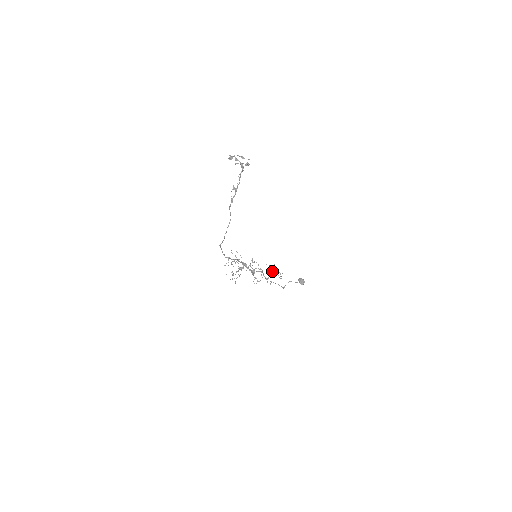
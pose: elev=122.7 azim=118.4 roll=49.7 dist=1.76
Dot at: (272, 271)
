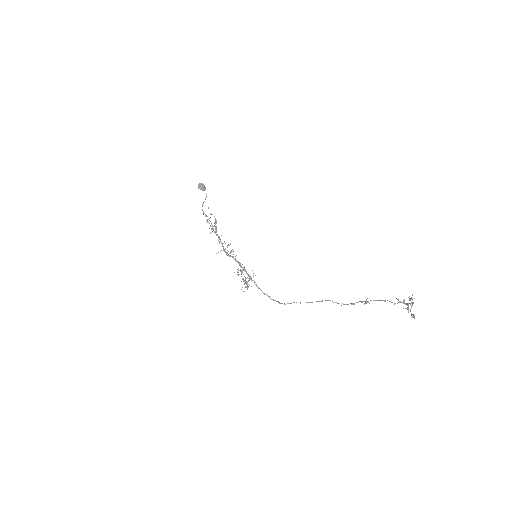
Dot at: (216, 226)
